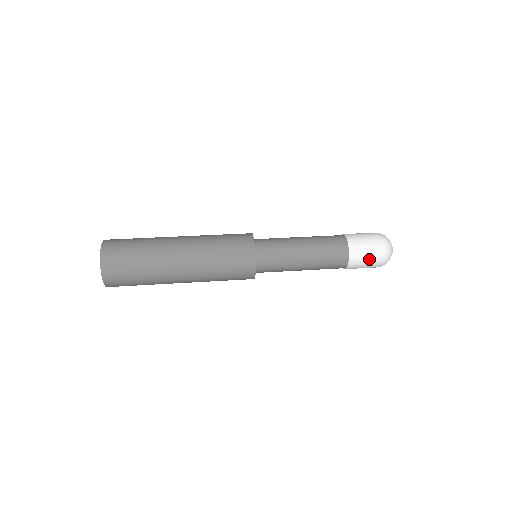
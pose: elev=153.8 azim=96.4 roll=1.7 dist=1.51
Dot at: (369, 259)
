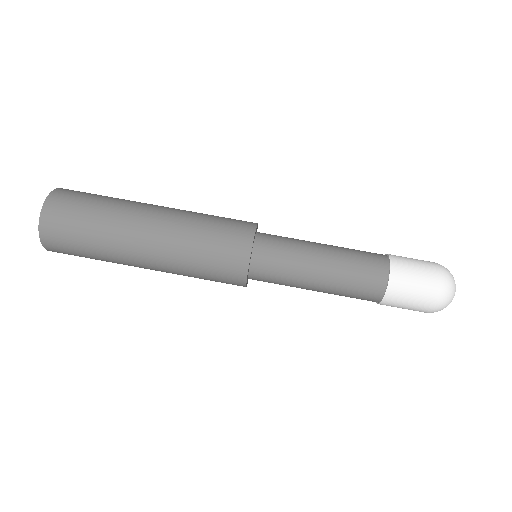
Dot at: (412, 306)
